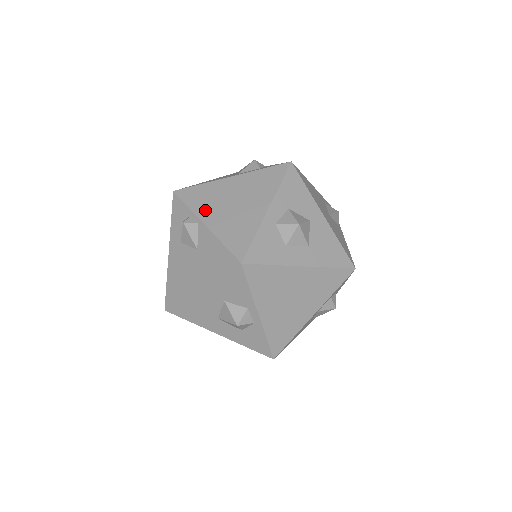
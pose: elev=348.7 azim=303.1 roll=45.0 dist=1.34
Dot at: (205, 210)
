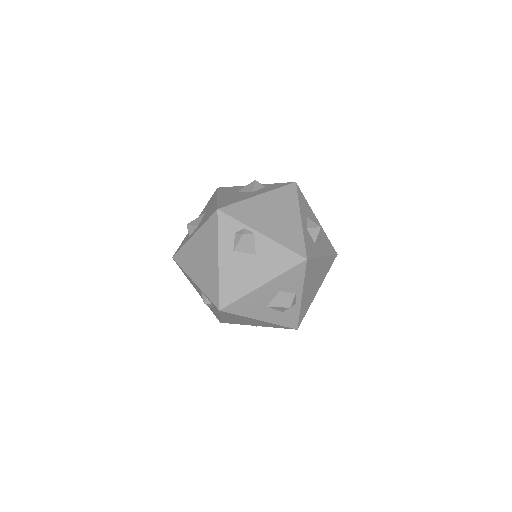
Dot at: (255, 223)
